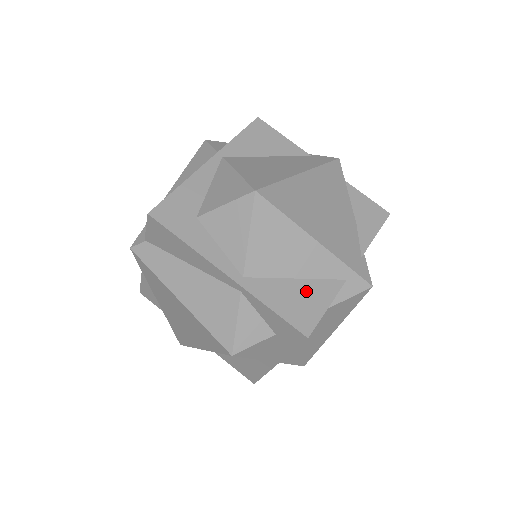
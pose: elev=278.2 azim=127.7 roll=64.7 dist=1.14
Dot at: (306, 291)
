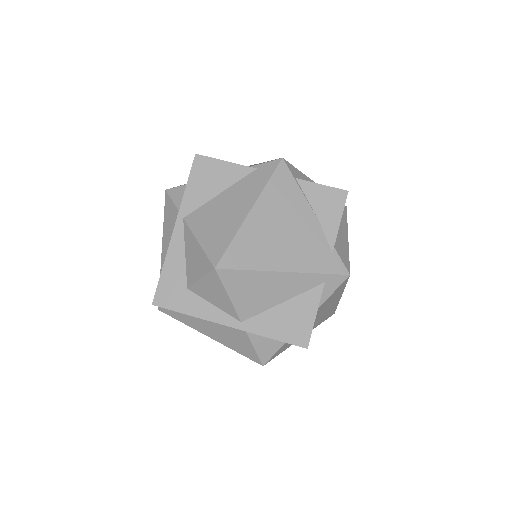
Dot at: (294, 310)
